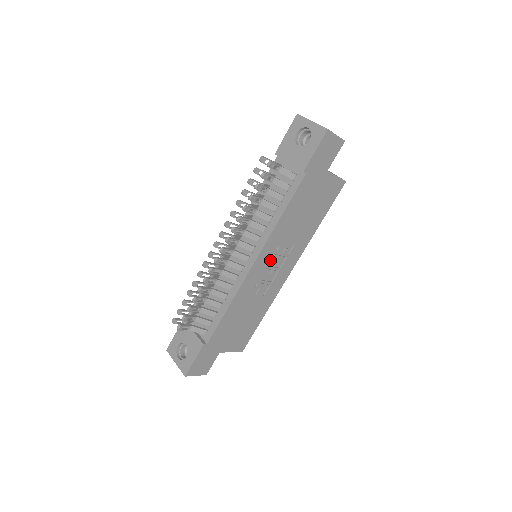
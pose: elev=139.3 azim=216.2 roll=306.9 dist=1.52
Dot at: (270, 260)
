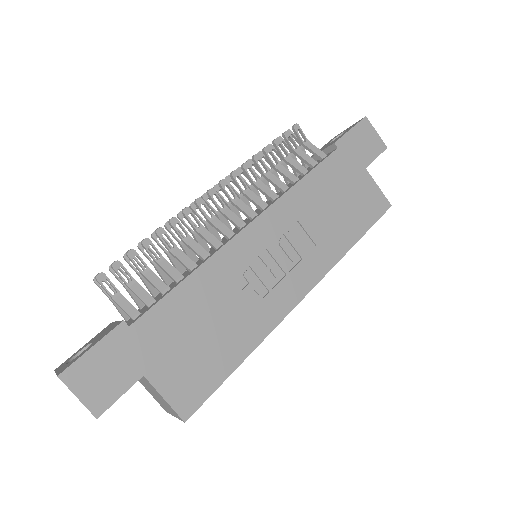
Dot at: (275, 244)
